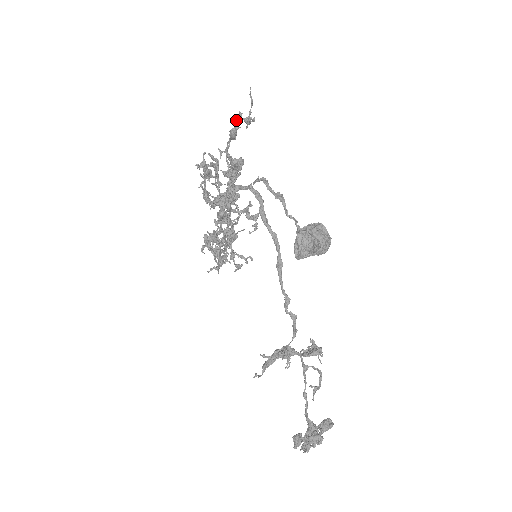
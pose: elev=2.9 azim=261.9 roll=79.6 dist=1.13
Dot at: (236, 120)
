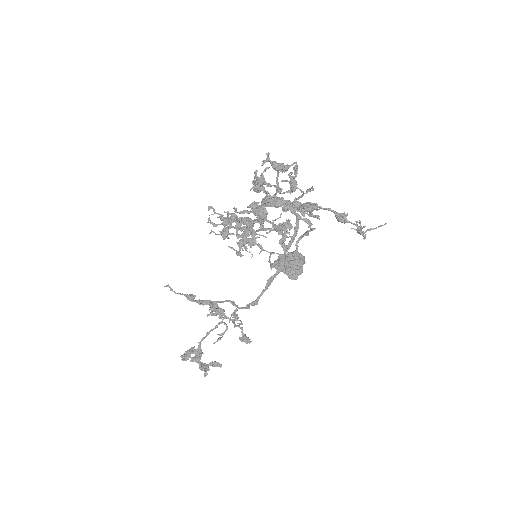
Dot at: (357, 226)
